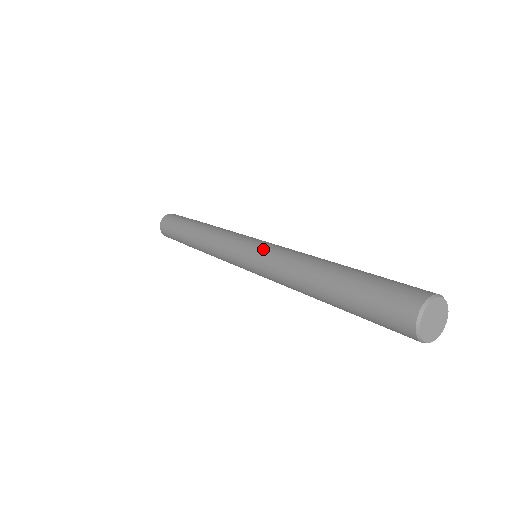
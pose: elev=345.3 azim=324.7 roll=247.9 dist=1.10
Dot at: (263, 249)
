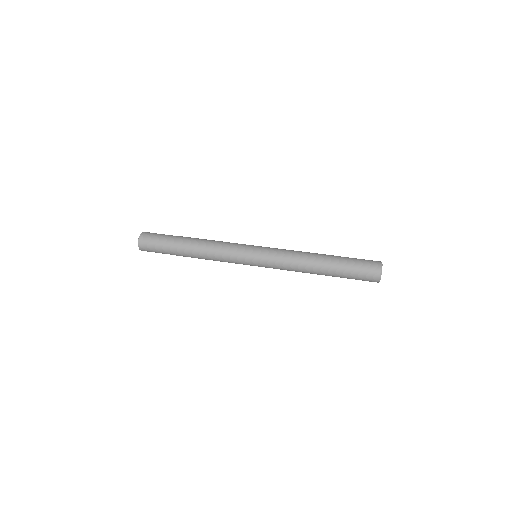
Dot at: (269, 265)
